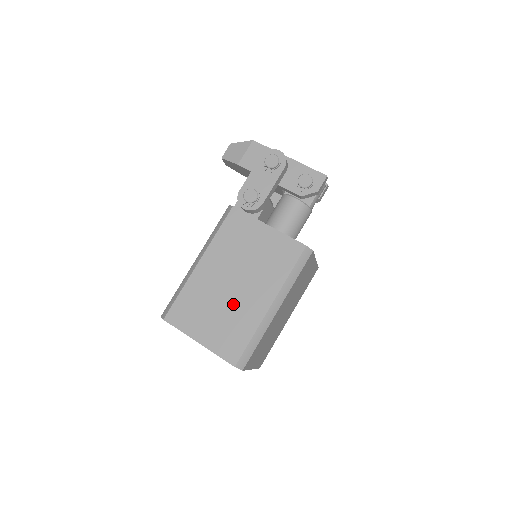
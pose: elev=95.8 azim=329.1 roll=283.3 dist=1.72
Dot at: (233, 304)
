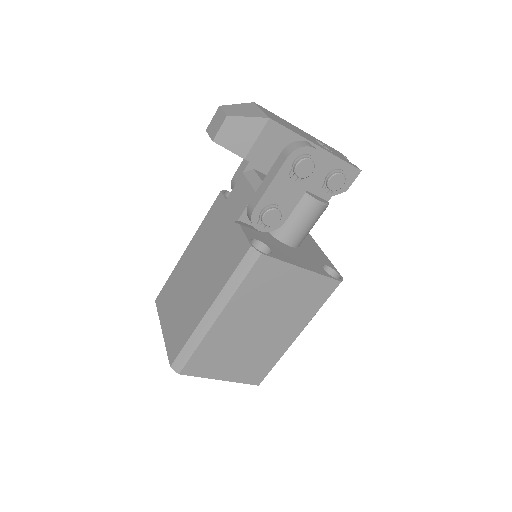
Dot at: (259, 345)
